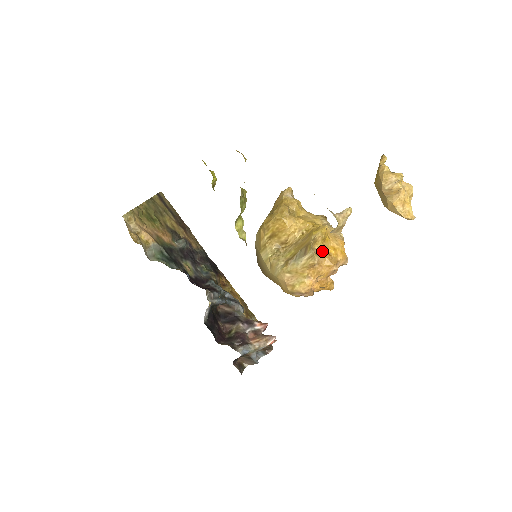
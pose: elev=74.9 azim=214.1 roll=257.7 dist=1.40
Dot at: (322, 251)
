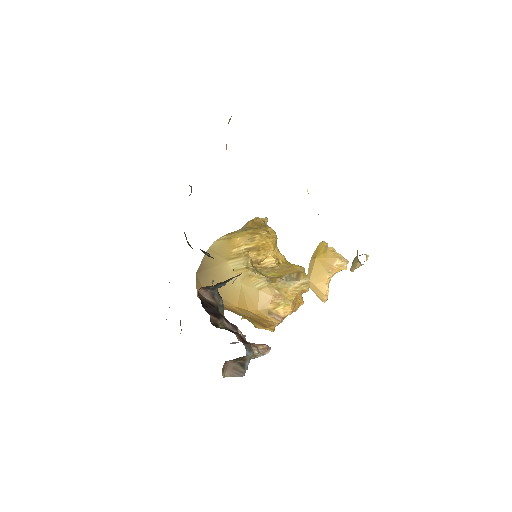
Dot at: occluded
